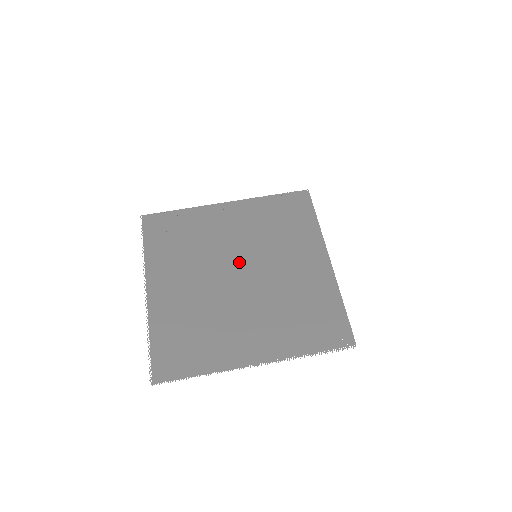
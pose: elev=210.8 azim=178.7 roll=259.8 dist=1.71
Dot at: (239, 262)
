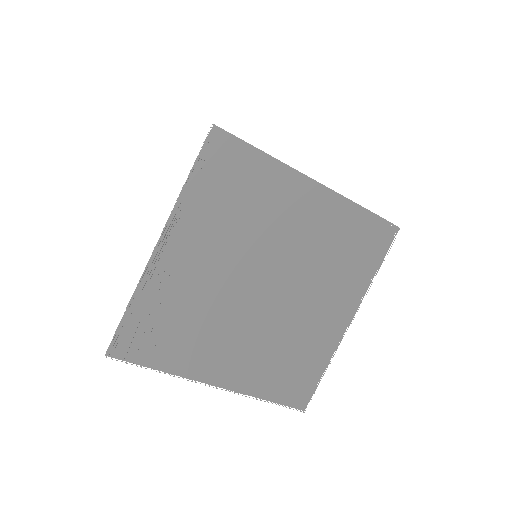
Dot at: (250, 278)
